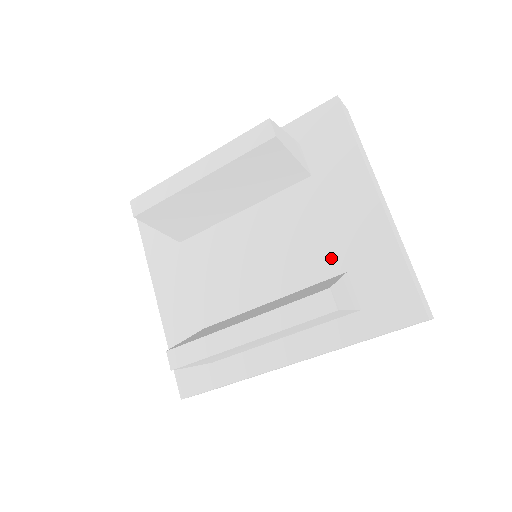
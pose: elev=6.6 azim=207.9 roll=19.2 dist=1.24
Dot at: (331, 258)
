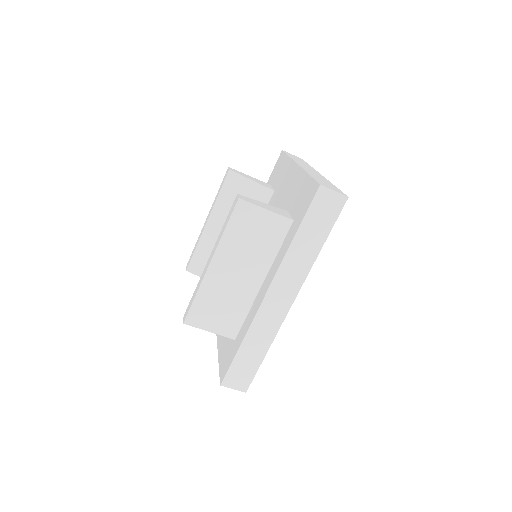
Dot at: occluded
